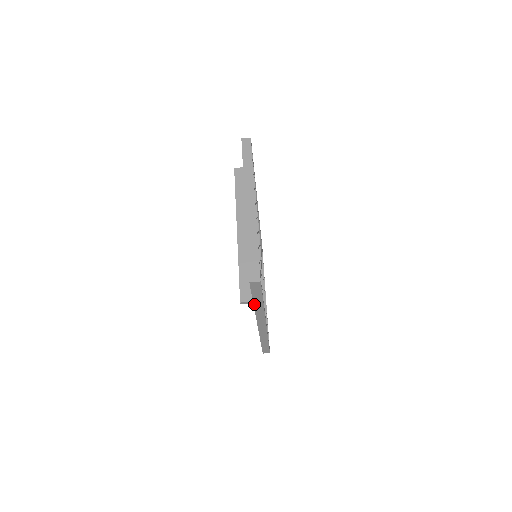
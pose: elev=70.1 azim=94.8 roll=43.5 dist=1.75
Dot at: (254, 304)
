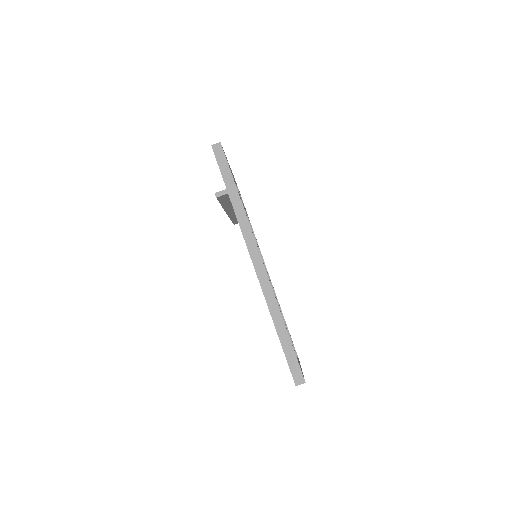
Dot at: (230, 196)
